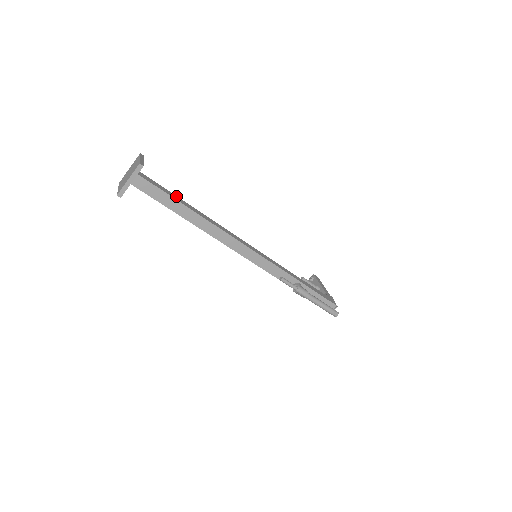
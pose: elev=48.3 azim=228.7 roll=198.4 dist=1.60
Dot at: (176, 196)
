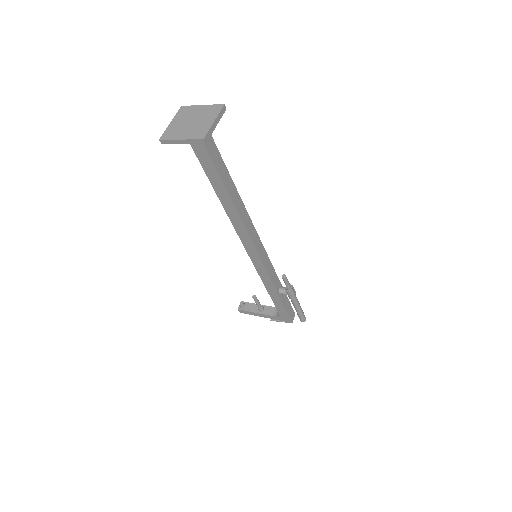
Dot at: occluded
